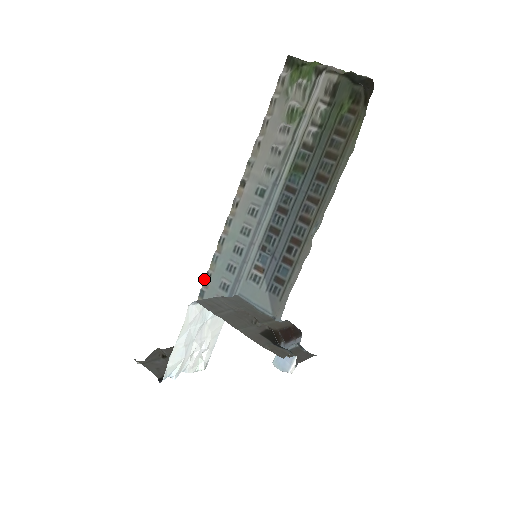
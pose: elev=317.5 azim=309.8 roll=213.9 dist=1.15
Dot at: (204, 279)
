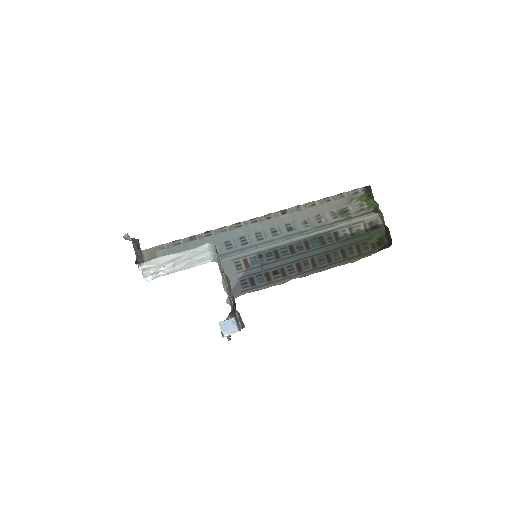
Dot at: occluded
